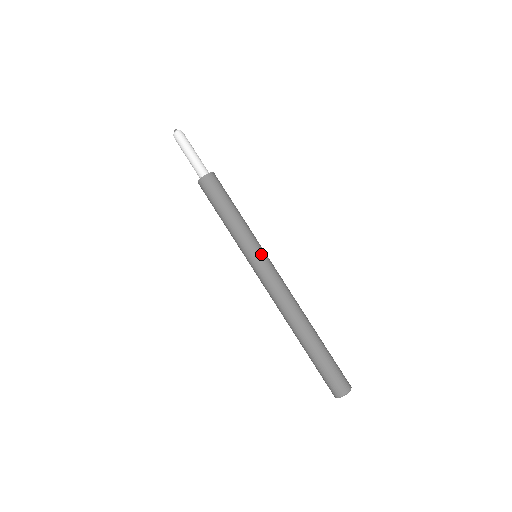
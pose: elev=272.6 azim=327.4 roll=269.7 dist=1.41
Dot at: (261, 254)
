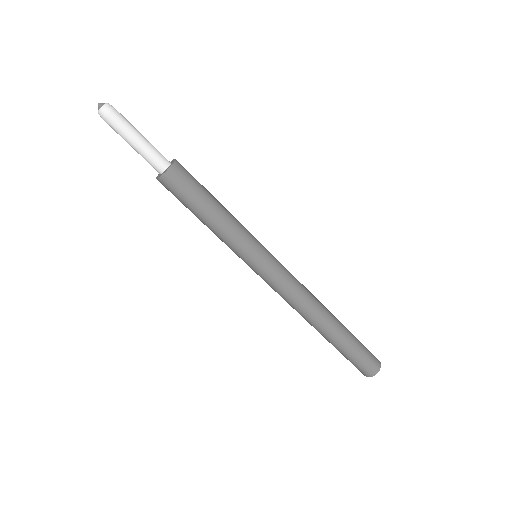
Dot at: (257, 264)
